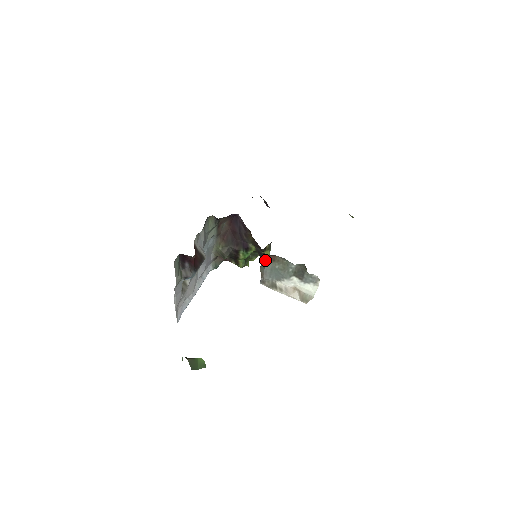
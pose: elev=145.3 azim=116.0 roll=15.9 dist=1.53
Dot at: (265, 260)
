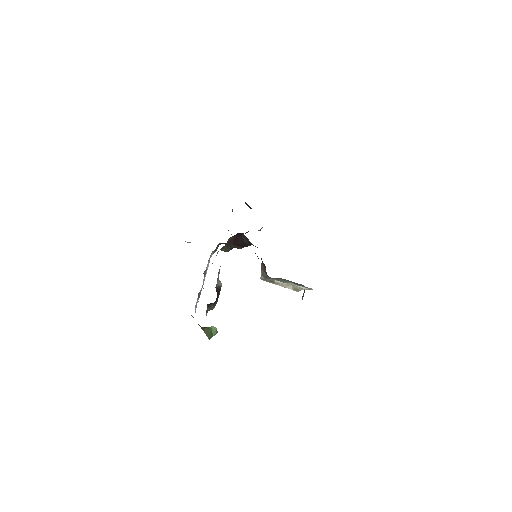
Dot at: (270, 277)
